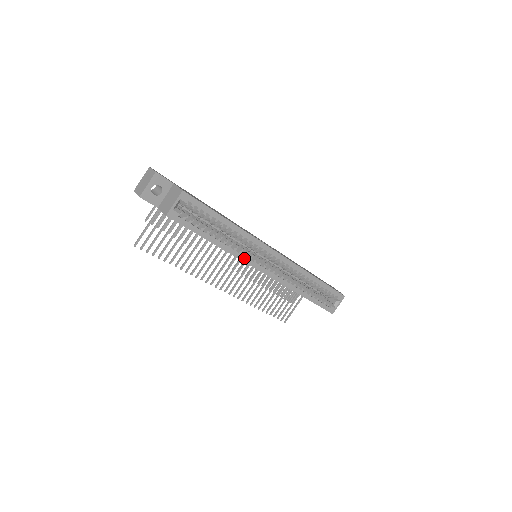
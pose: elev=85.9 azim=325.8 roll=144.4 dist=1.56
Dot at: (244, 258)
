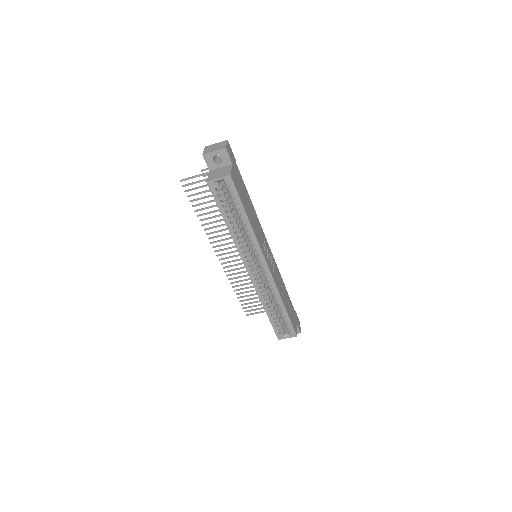
Dot at: (241, 251)
